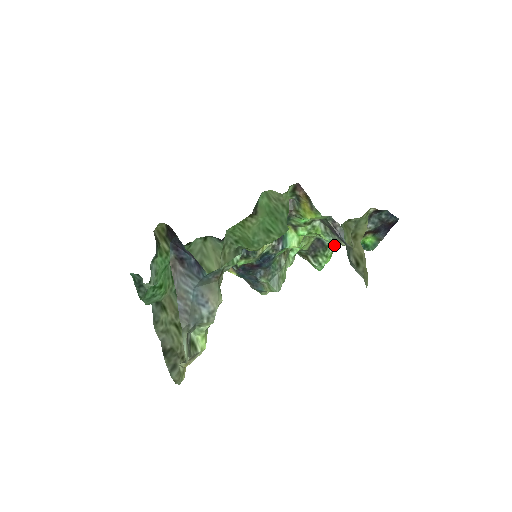
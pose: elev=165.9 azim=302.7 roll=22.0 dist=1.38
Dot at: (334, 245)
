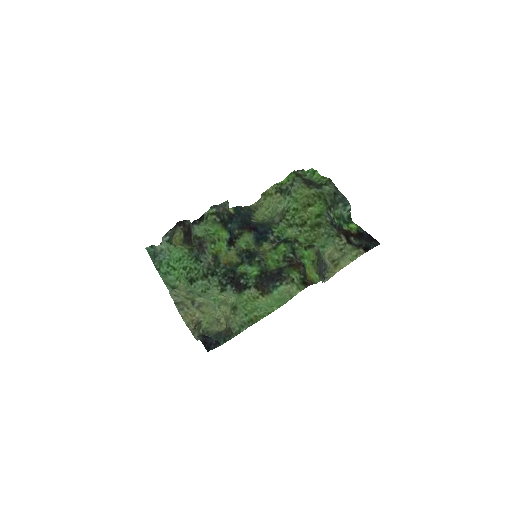
Dot at: (330, 180)
